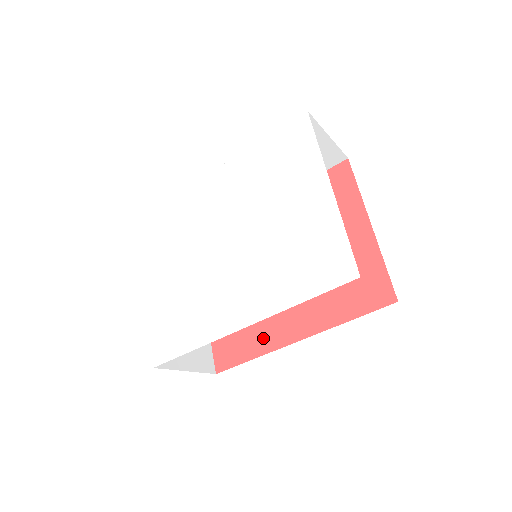
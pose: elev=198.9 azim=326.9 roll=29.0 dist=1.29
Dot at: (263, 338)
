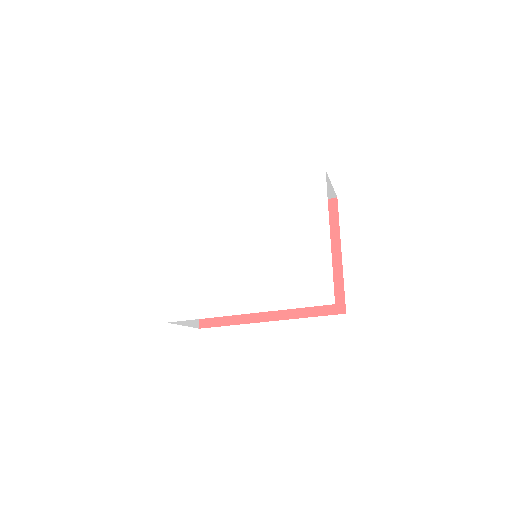
Dot at: occluded
